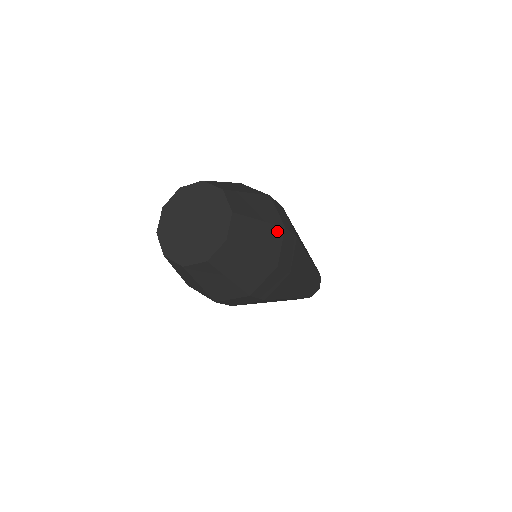
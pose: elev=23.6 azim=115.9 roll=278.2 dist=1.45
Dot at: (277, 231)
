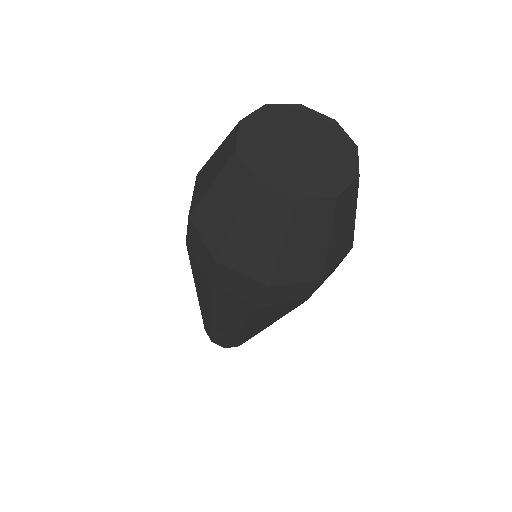
Dot at: occluded
